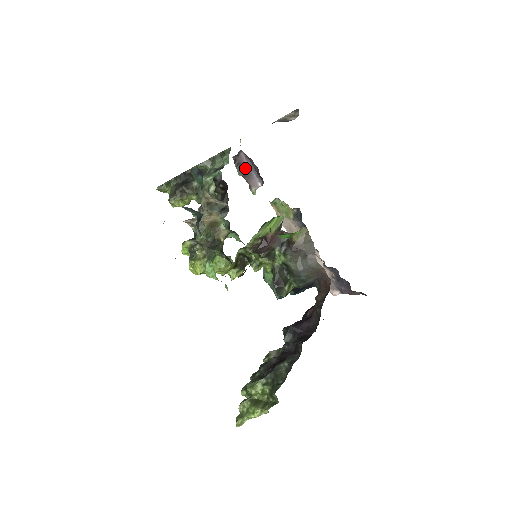
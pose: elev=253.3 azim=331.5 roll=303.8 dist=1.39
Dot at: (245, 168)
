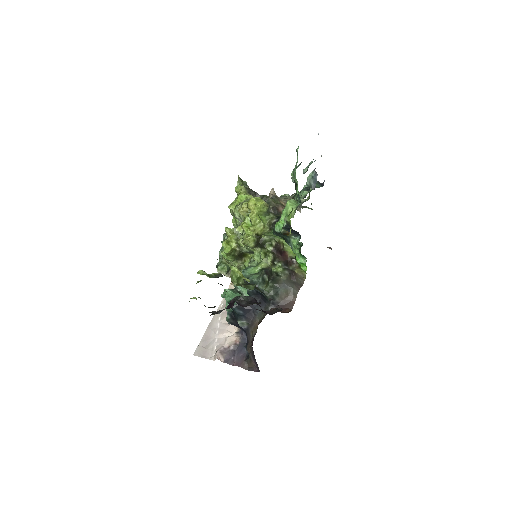
Dot at: occluded
